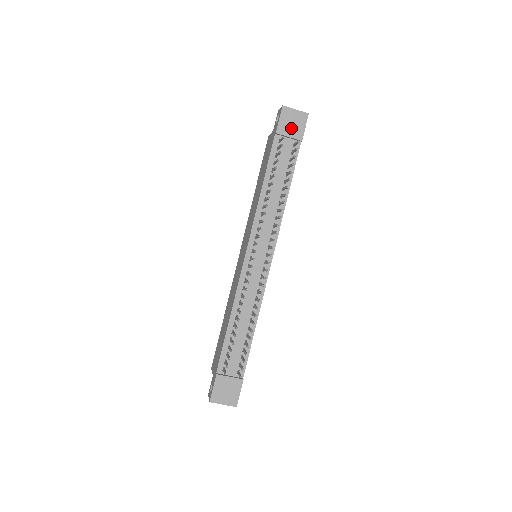
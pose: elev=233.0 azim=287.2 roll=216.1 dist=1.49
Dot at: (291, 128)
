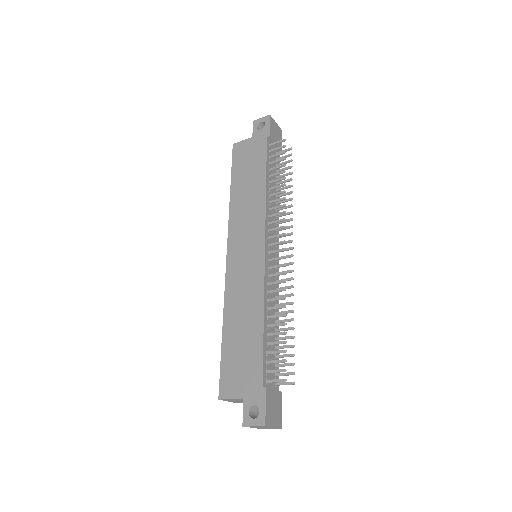
Dot at: (276, 137)
